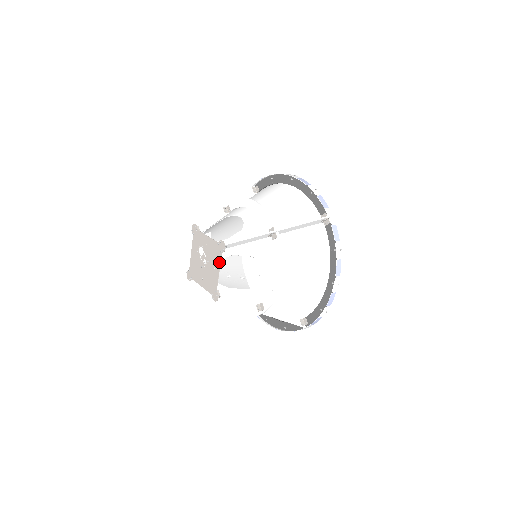
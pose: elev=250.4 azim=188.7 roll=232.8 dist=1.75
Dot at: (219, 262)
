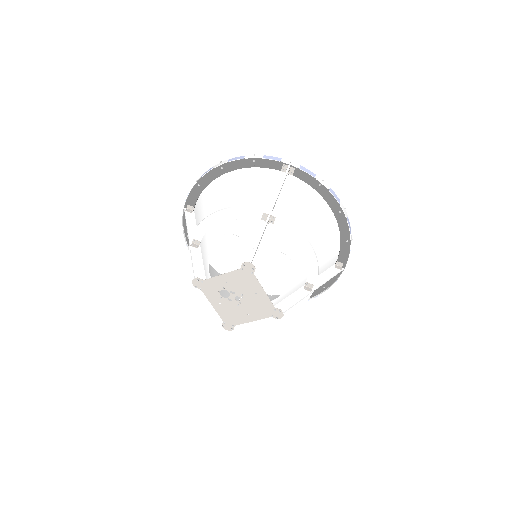
Dot at: (257, 283)
